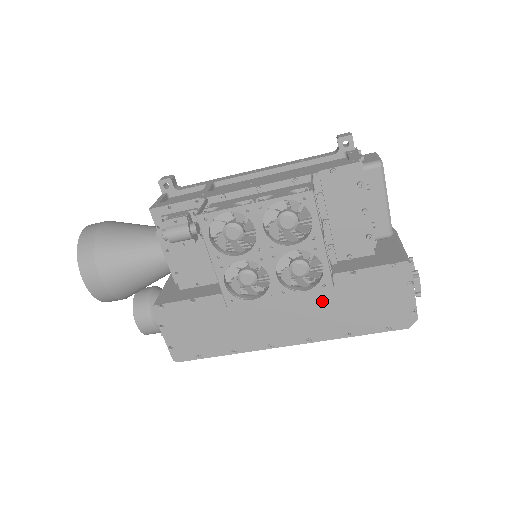
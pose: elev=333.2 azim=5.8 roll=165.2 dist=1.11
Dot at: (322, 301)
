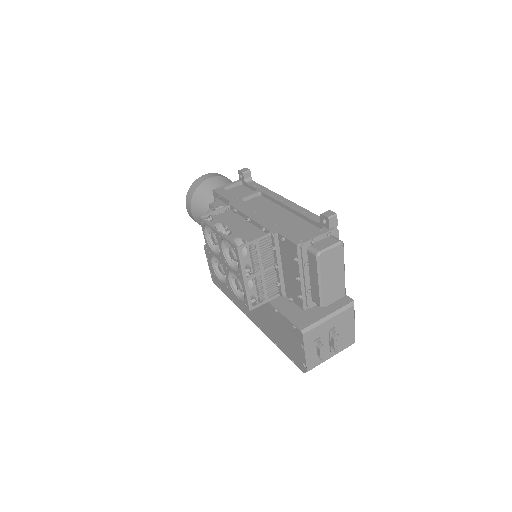
Dot at: (265, 312)
